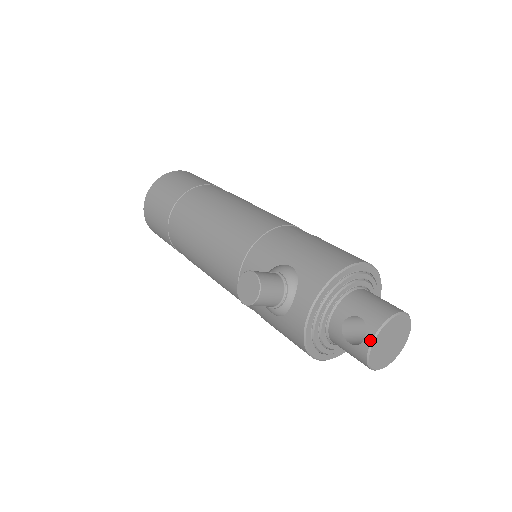
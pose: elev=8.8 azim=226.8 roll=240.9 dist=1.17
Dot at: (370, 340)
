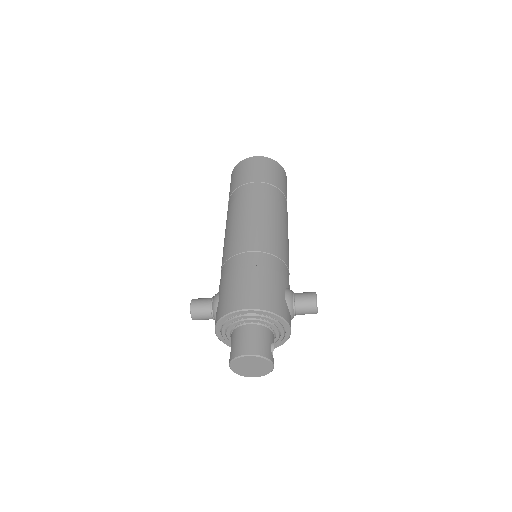
Dot at: (229, 365)
